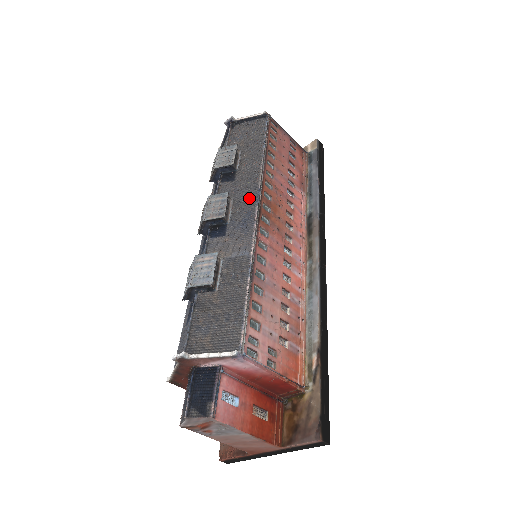
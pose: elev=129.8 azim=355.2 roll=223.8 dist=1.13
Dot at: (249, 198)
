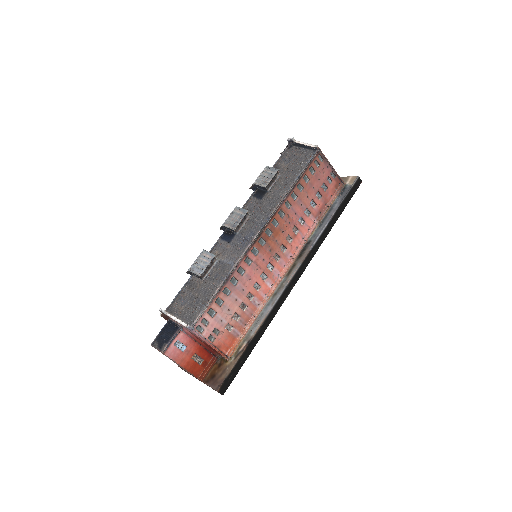
Dot at: (259, 221)
